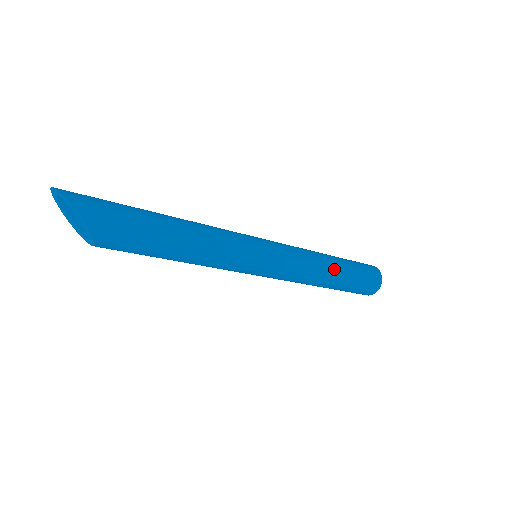
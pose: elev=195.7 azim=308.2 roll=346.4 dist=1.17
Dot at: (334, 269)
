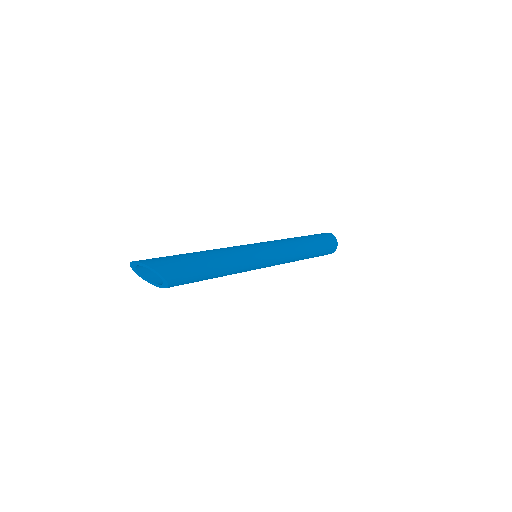
Dot at: (306, 245)
